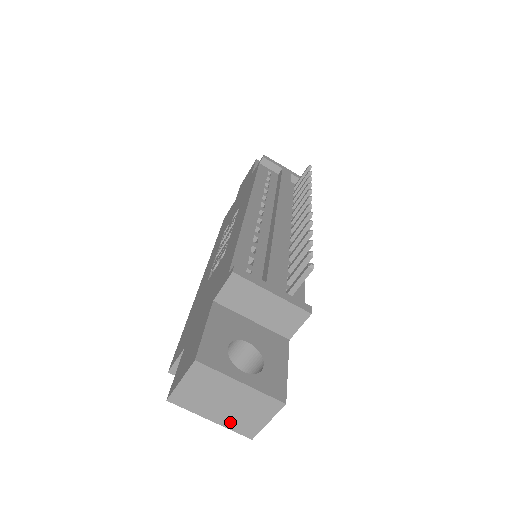
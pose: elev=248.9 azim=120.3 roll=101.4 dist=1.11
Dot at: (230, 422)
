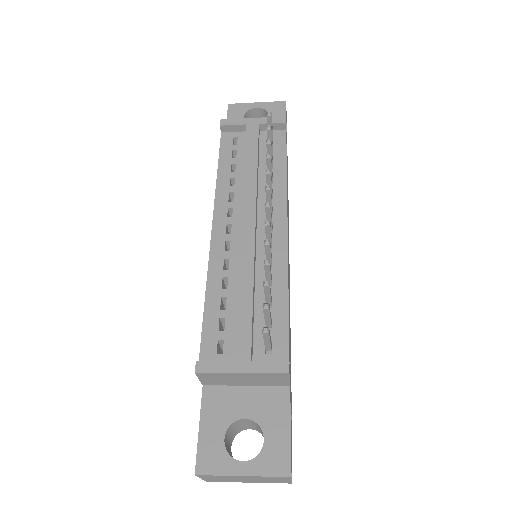
Dot at: (264, 482)
